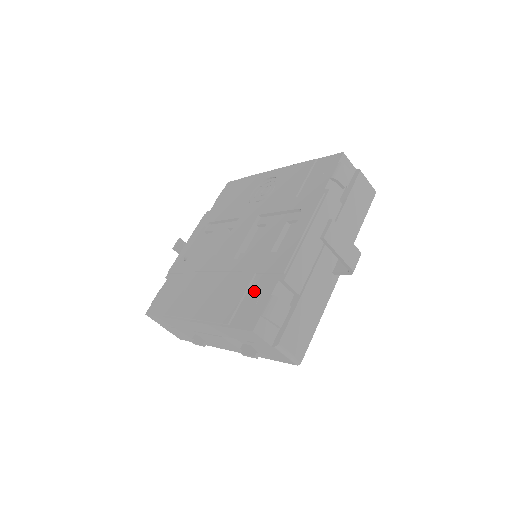
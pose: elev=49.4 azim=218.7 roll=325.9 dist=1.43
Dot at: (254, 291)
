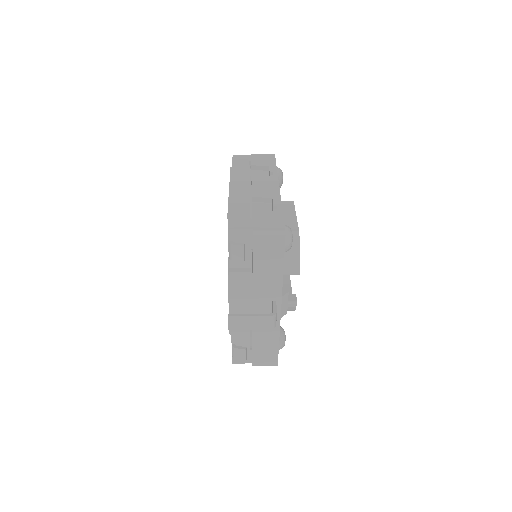
Dot at: occluded
